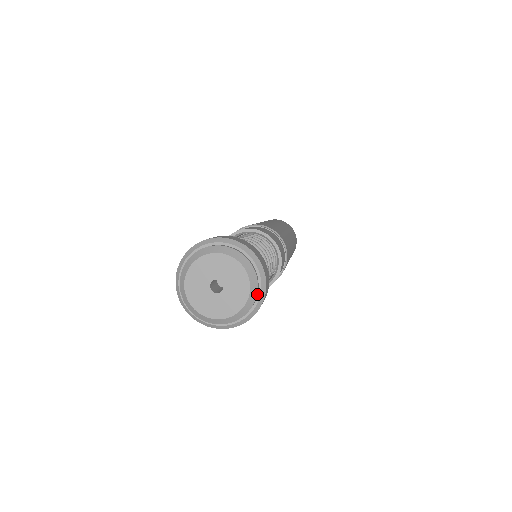
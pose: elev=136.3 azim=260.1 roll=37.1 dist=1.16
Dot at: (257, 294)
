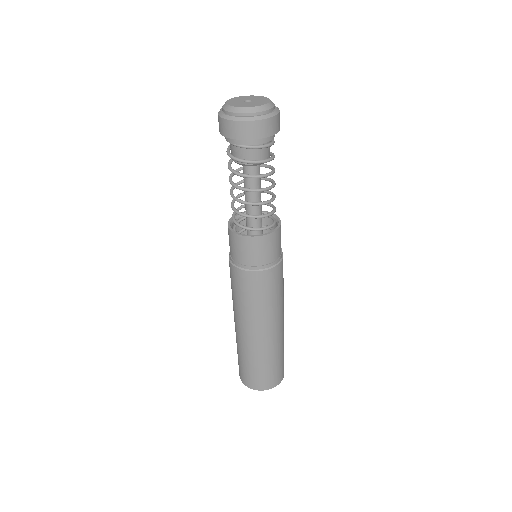
Dot at: occluded
